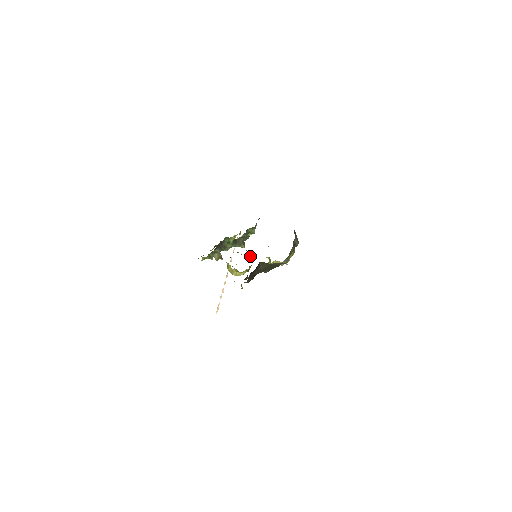
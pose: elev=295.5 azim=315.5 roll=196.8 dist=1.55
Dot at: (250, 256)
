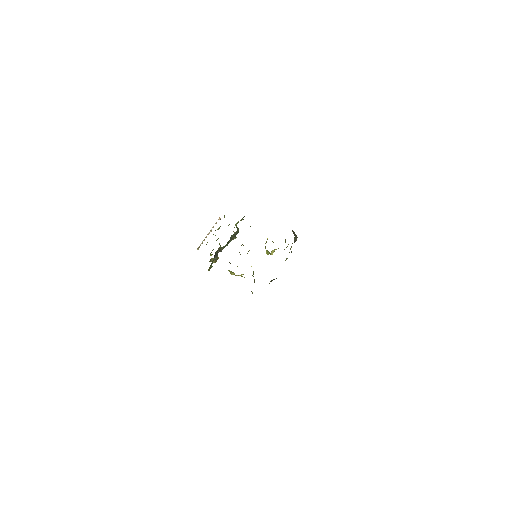
Dot at: occluded
